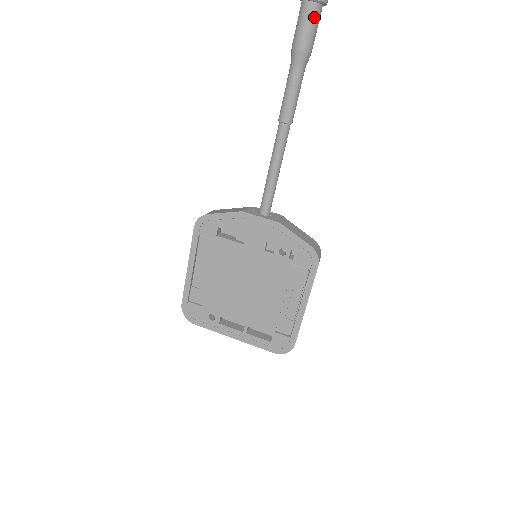
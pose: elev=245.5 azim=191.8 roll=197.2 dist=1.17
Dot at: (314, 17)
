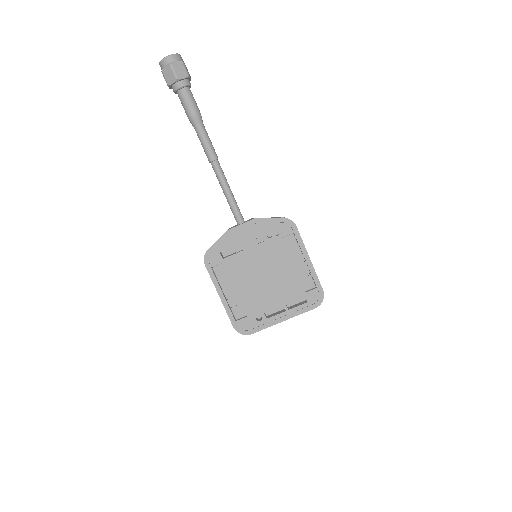
Dot at: (189, 95)
